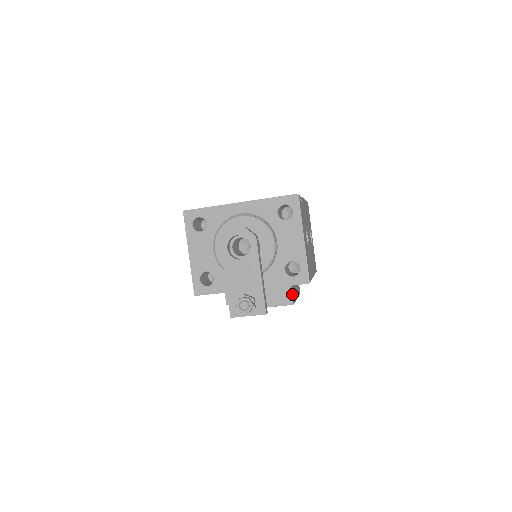
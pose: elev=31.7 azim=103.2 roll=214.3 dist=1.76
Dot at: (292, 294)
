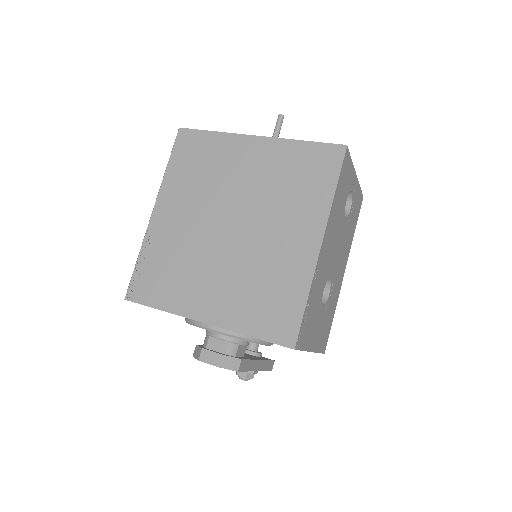
Dot at: occluded
